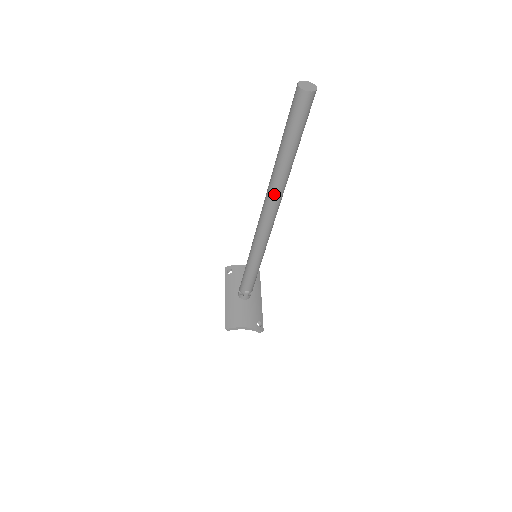
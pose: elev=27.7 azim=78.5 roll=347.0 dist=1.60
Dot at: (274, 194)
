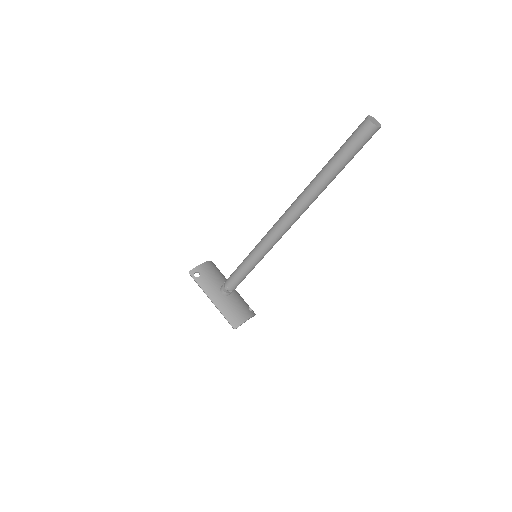
Dot at: (309, 205)
